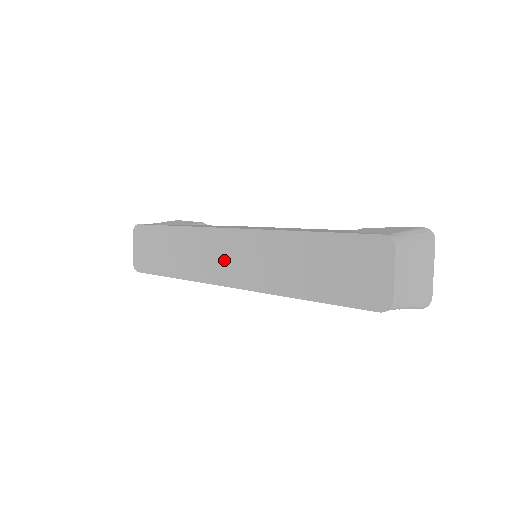
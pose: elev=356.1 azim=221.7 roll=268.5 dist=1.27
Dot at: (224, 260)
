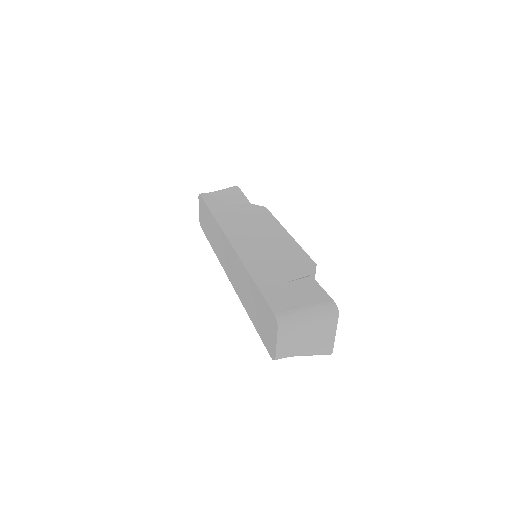
Dot at: (227, 259)
